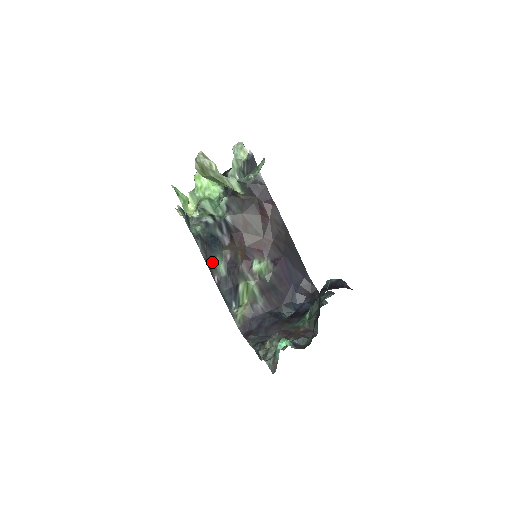
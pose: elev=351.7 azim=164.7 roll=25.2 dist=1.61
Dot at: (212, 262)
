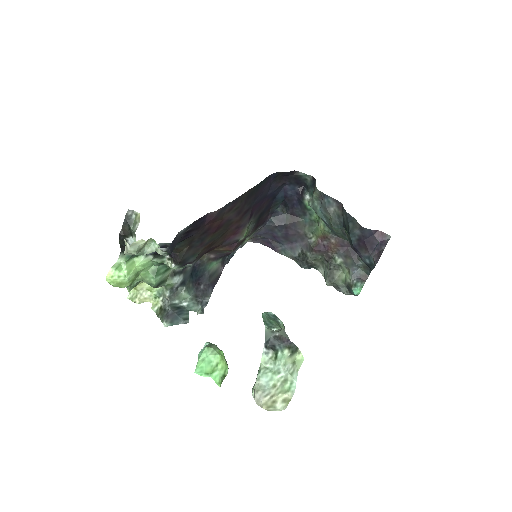
Dot at: (212, 277)
